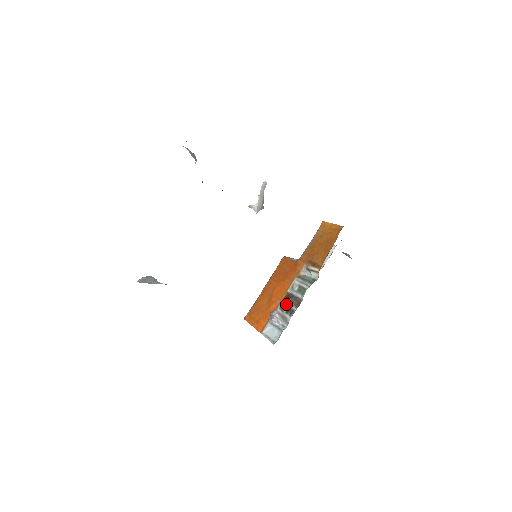
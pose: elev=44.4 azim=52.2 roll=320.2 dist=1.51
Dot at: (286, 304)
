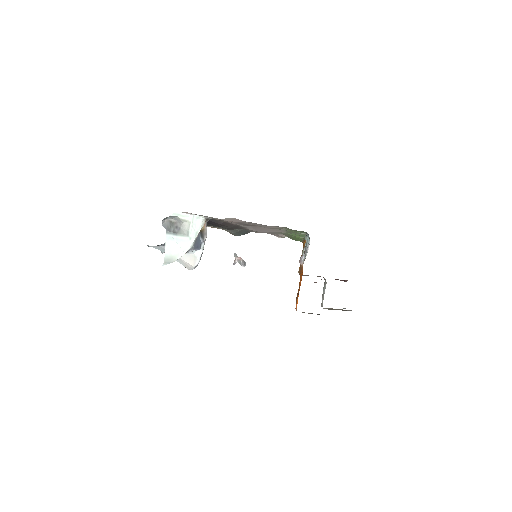
Dot at: occluded
